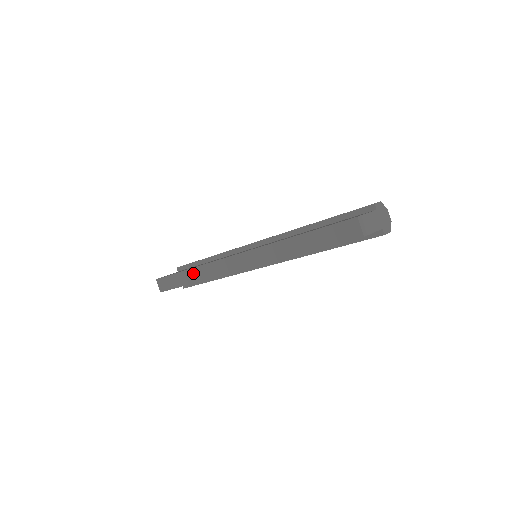
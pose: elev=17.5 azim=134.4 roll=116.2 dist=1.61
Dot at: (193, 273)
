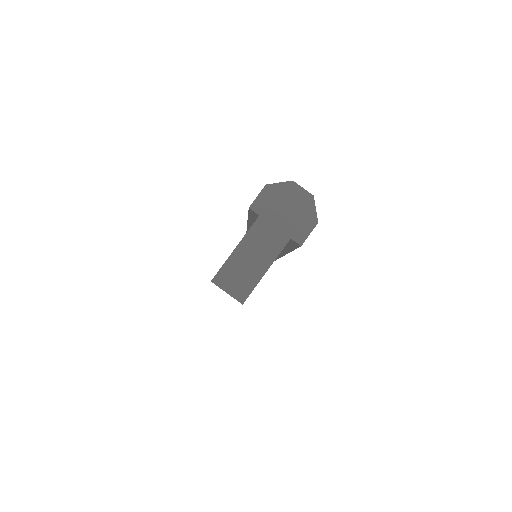
Dot at: occluded
